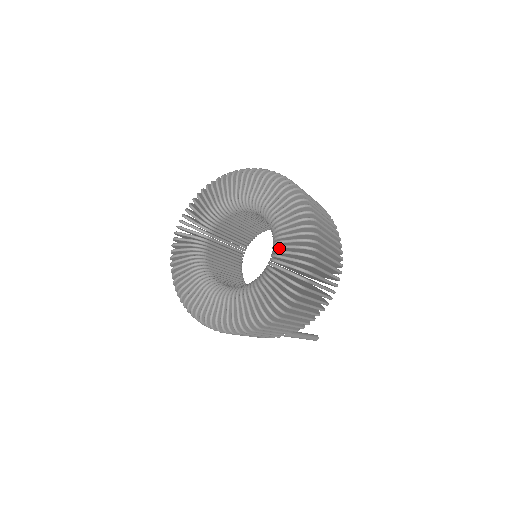
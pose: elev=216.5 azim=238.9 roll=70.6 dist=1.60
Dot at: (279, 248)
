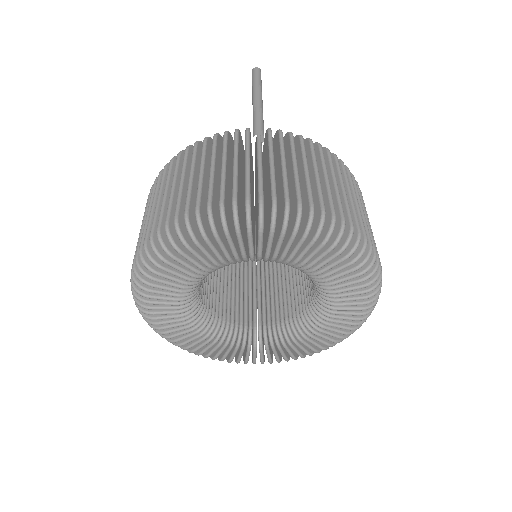
Dot at: (324, 323)
